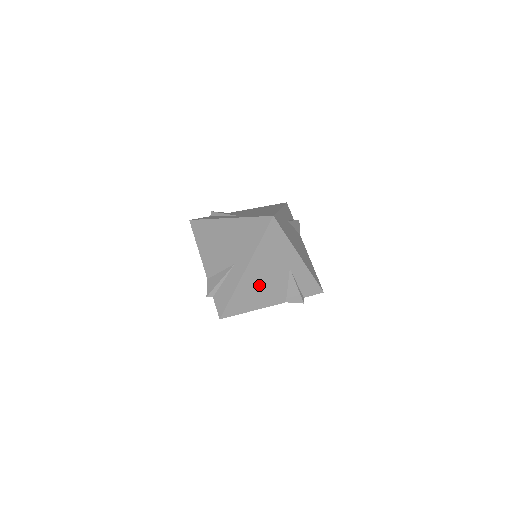
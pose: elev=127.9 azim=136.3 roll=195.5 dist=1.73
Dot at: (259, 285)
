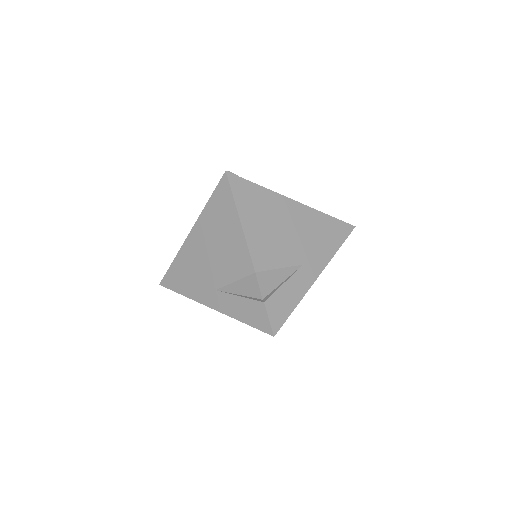
Dot at: occluded
